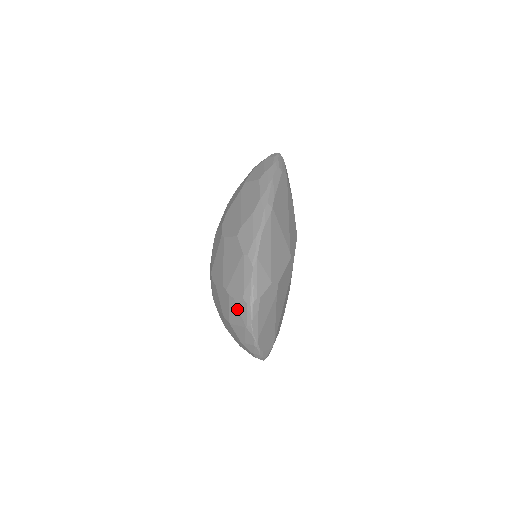
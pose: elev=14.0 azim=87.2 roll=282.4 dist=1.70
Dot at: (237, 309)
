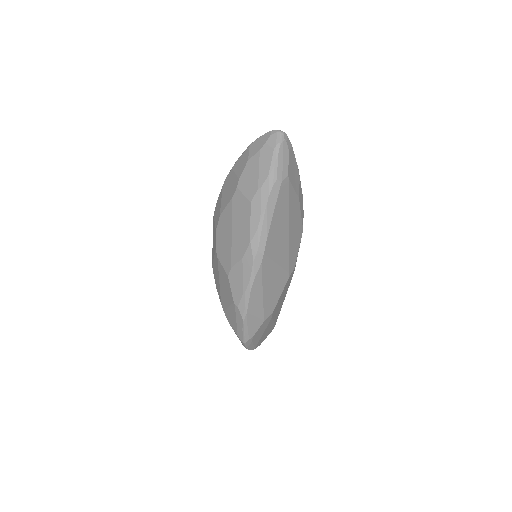
Dot at: occluded
